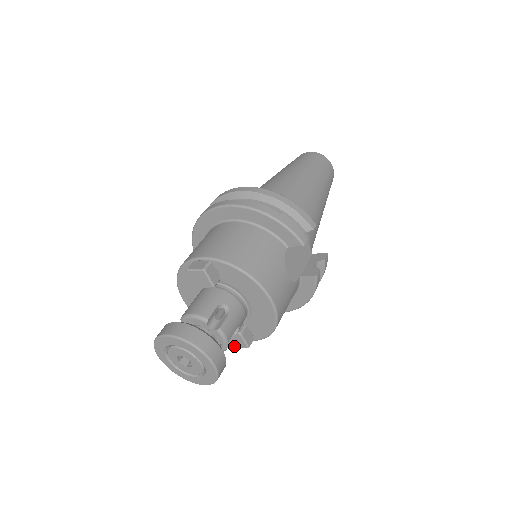
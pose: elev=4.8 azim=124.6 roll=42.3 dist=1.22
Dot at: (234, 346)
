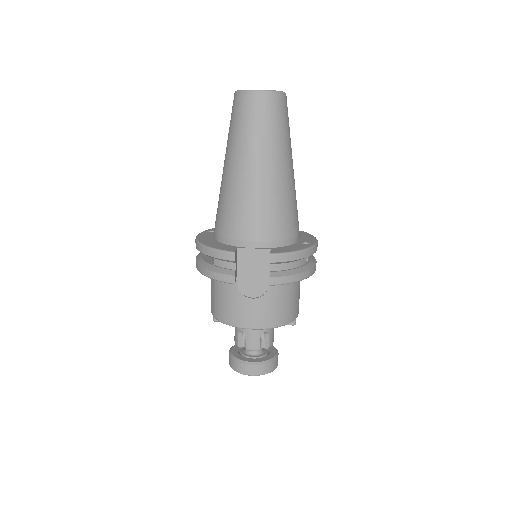
Dot at: occluded
